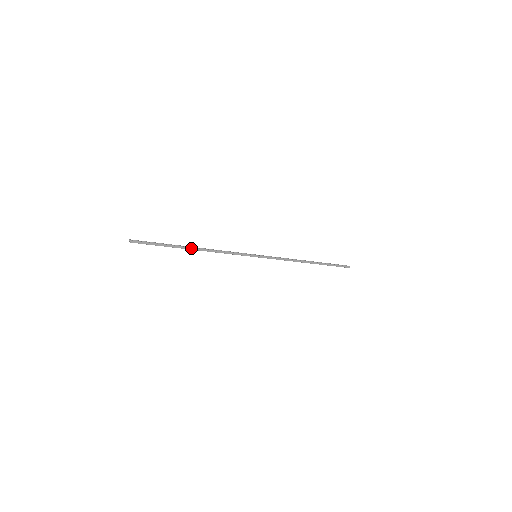
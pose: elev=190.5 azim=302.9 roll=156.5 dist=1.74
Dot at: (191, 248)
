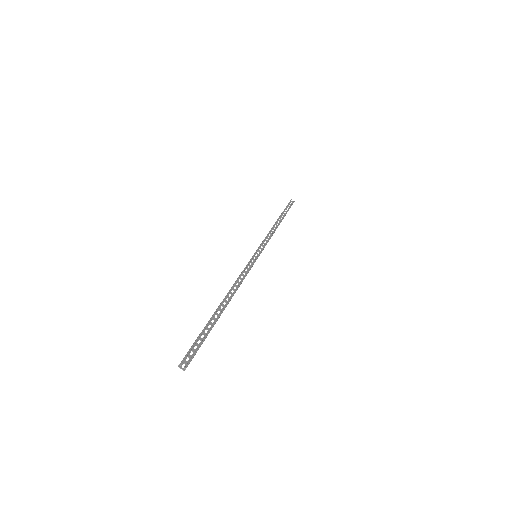
Dot at: occluded
